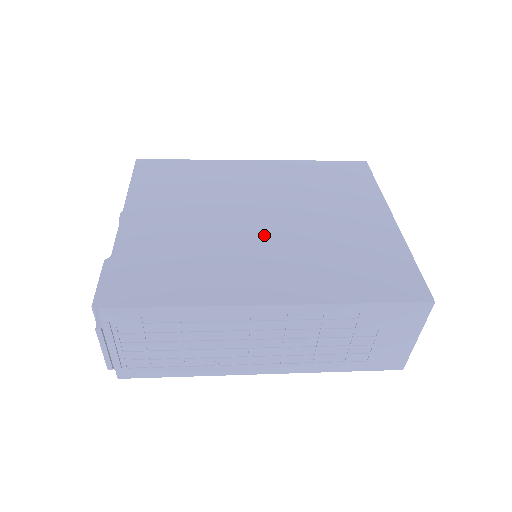
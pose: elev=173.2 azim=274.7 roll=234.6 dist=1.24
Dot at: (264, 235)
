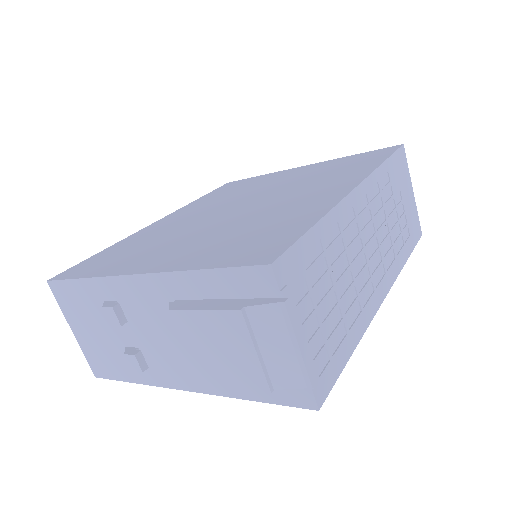
Dot at: (264, 202)
